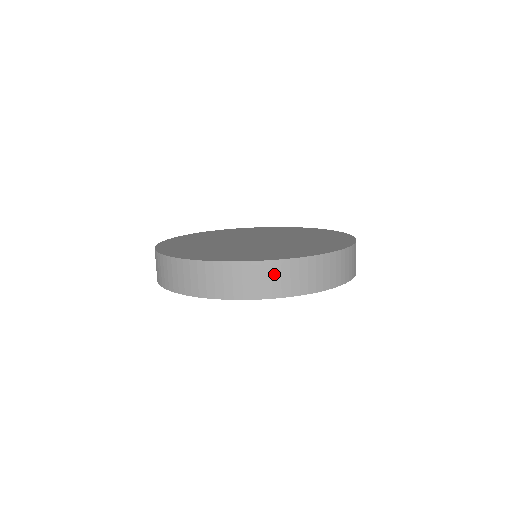
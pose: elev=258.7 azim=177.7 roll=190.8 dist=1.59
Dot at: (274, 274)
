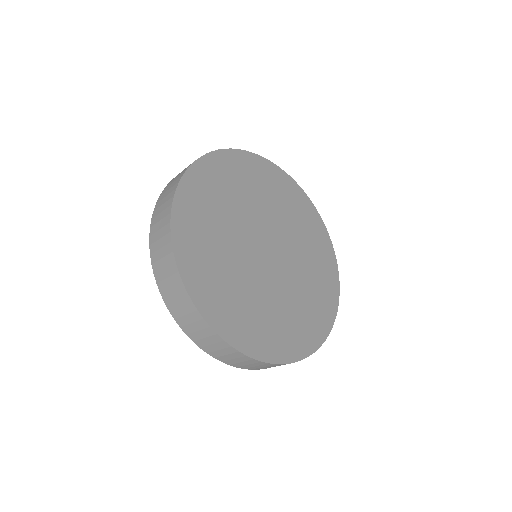
Dot at: occluded
